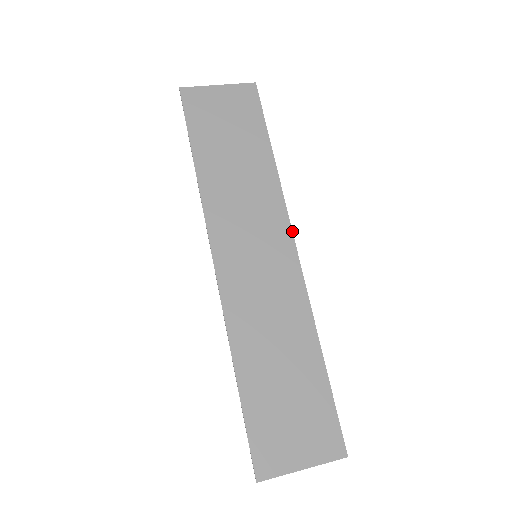
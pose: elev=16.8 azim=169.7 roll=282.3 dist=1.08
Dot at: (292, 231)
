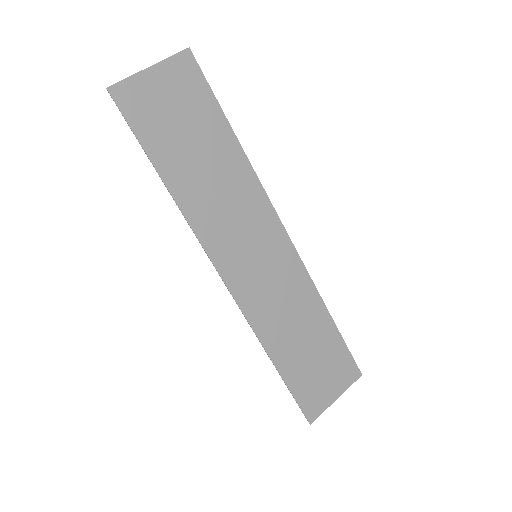
Dot at: (278, 217)
